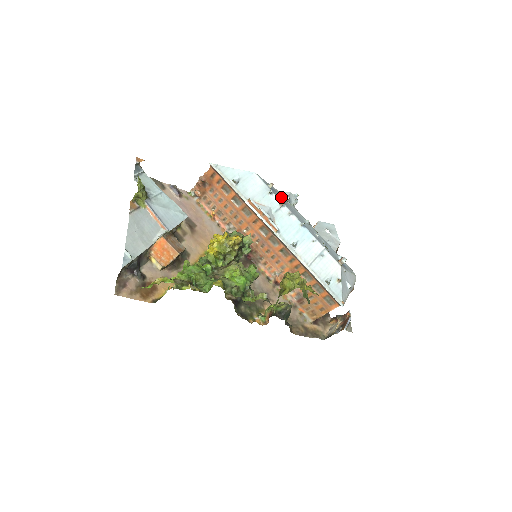
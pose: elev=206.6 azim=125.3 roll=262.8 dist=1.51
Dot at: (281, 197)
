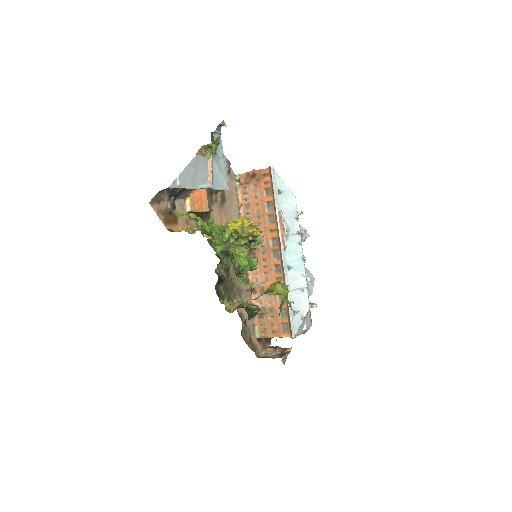
Dot at: occluded
